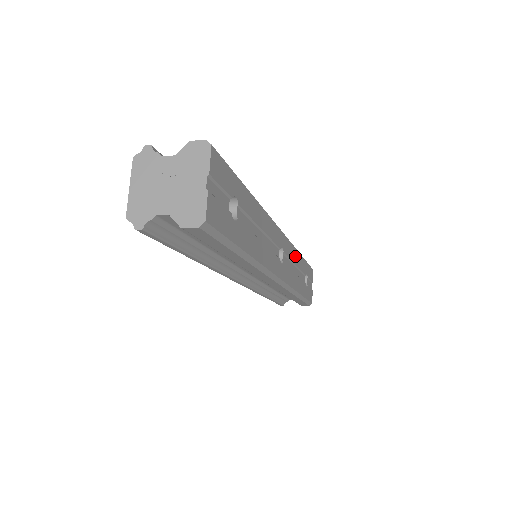
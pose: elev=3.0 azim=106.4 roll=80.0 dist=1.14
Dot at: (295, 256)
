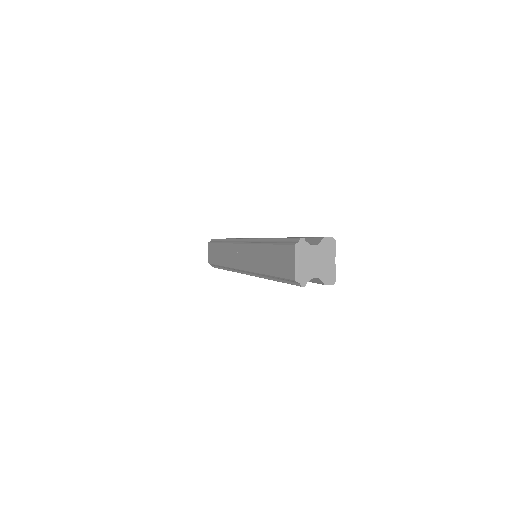
Dot at: occluded
